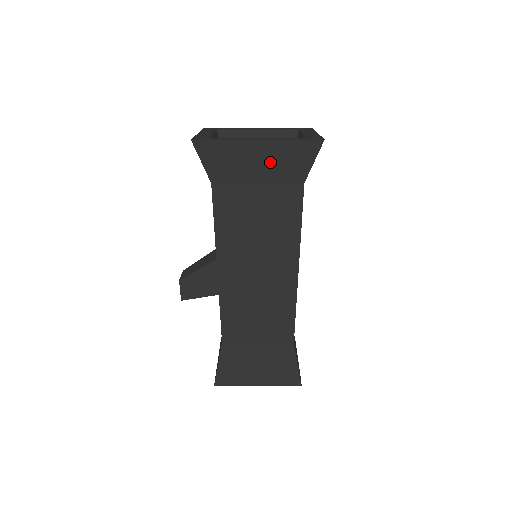
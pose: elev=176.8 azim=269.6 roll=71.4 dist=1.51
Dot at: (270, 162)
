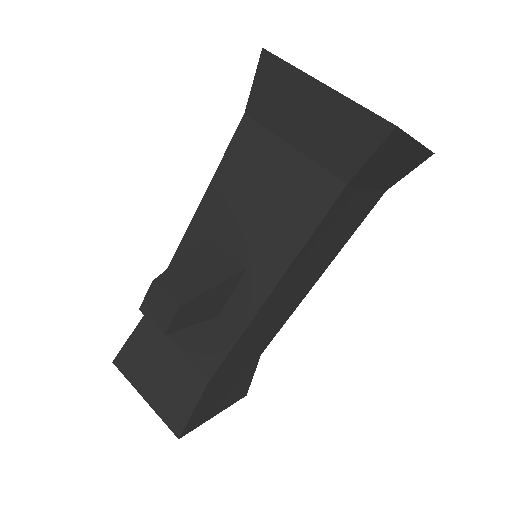
Dot at: (397, 167)
